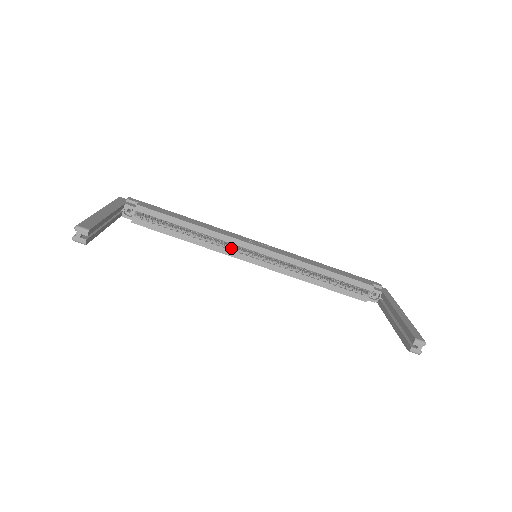
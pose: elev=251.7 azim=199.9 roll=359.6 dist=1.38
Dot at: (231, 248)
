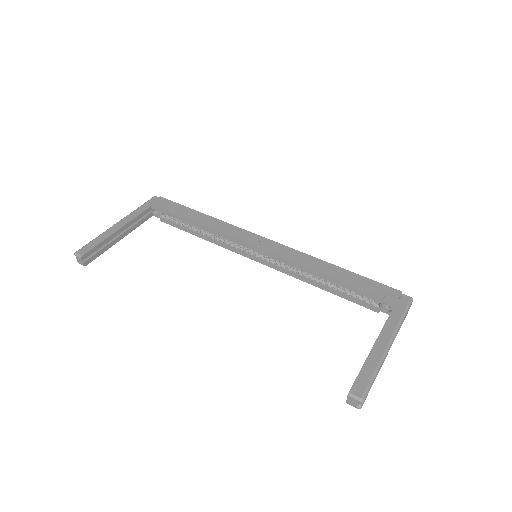
Dot at: (237, 246)
